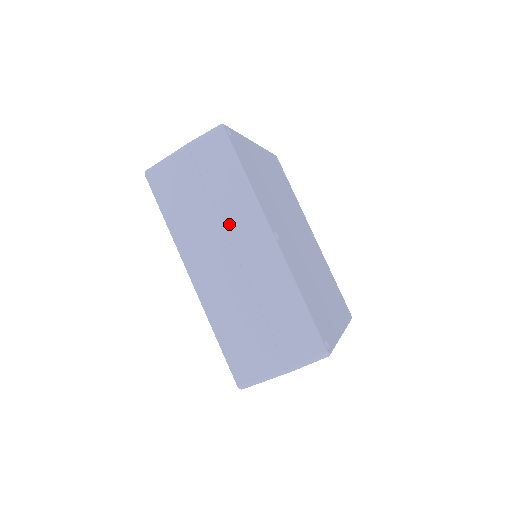
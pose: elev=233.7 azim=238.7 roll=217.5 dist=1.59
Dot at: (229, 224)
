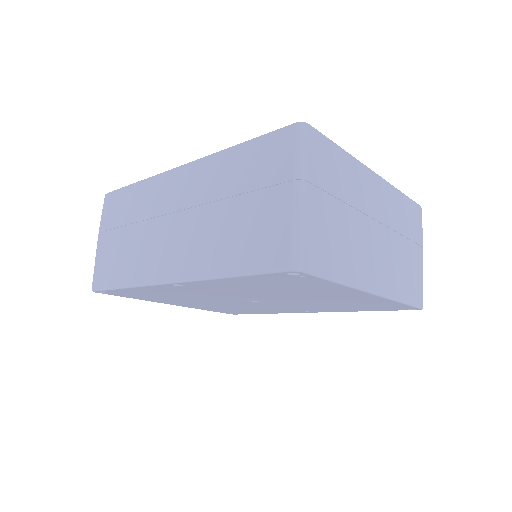
Dot at: (153, 212)
